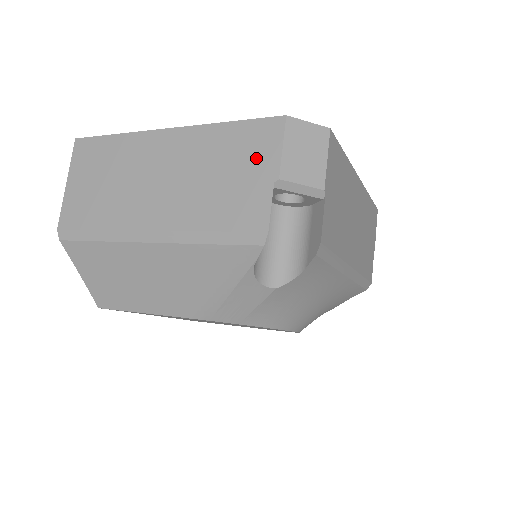
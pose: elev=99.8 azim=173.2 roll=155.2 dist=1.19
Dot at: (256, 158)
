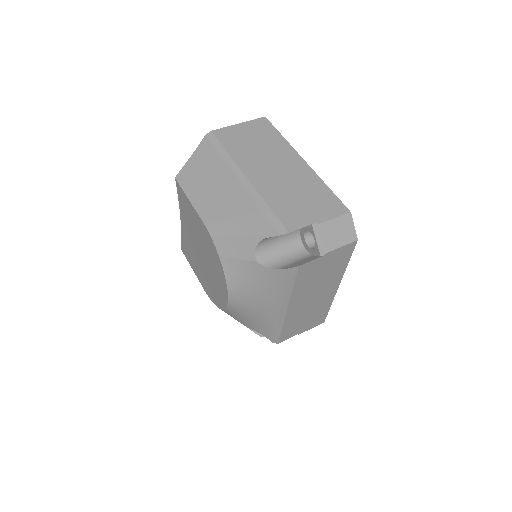
Dot at: (320, 209)
